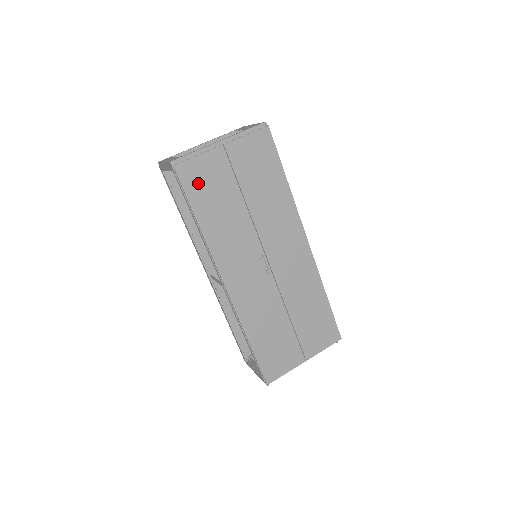
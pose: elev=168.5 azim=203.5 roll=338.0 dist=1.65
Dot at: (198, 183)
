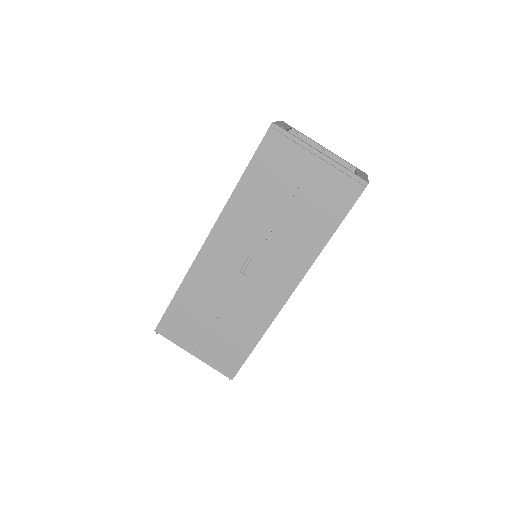
Dot at: (271, 158)
